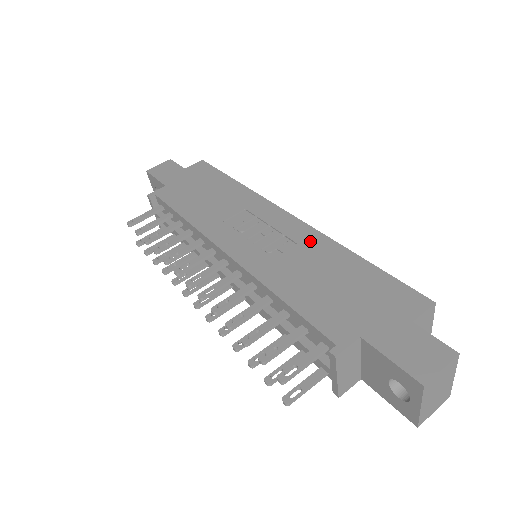
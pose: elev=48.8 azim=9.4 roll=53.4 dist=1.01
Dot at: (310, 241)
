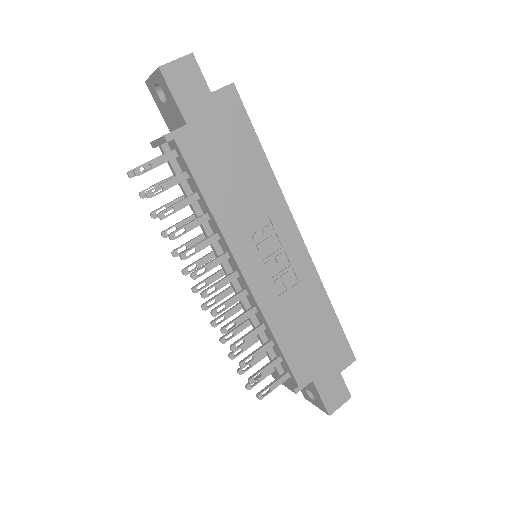
Dot at: (308, 282)
